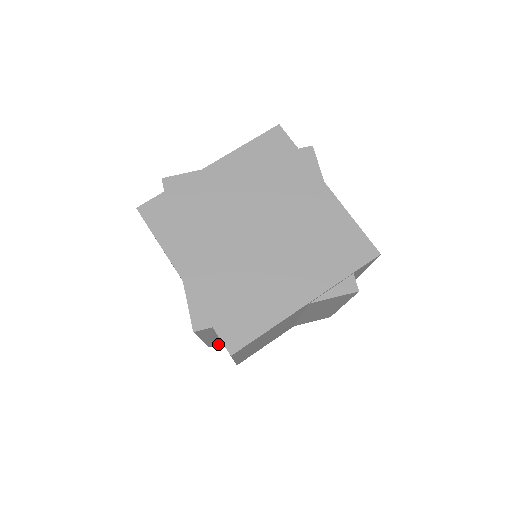
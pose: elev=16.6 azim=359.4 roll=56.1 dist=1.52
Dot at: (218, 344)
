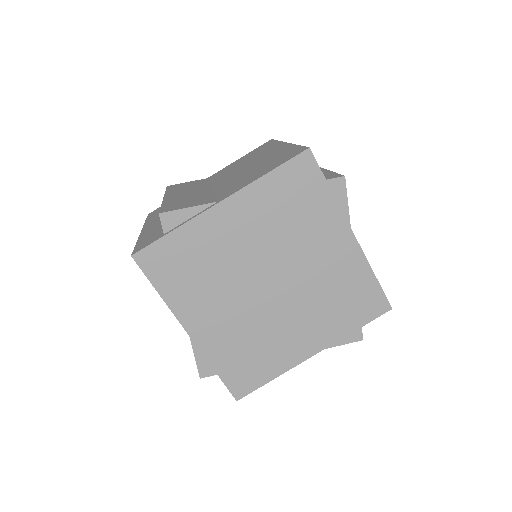
Dot at: occluded
